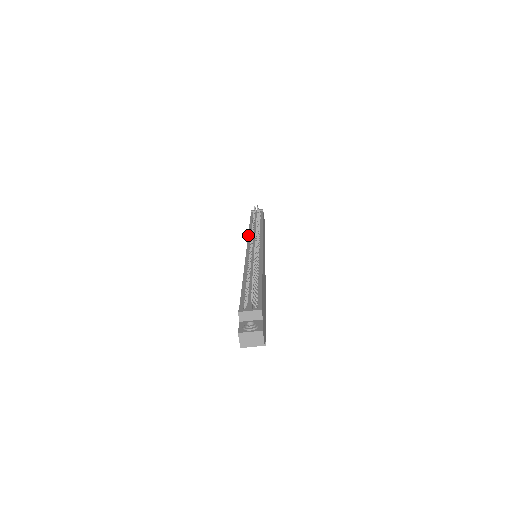
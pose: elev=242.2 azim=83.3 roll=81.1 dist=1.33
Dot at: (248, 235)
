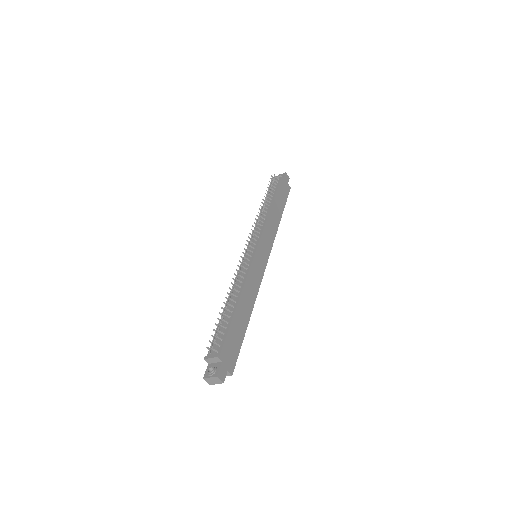
Dot at: occluded
